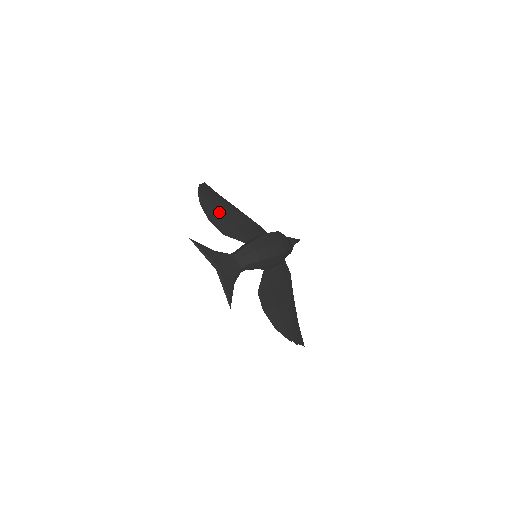
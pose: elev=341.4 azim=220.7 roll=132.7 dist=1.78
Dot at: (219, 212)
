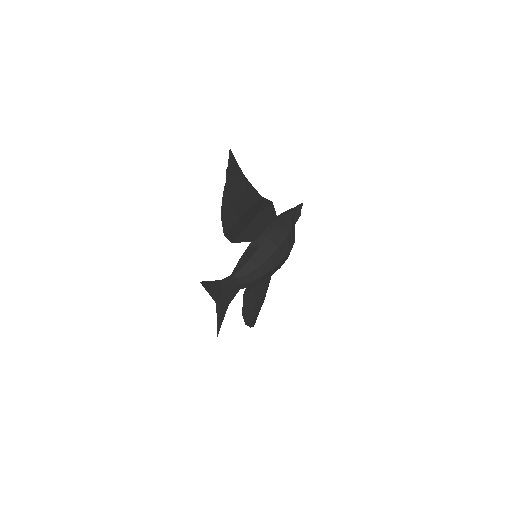
Dot at: (239, 219)
